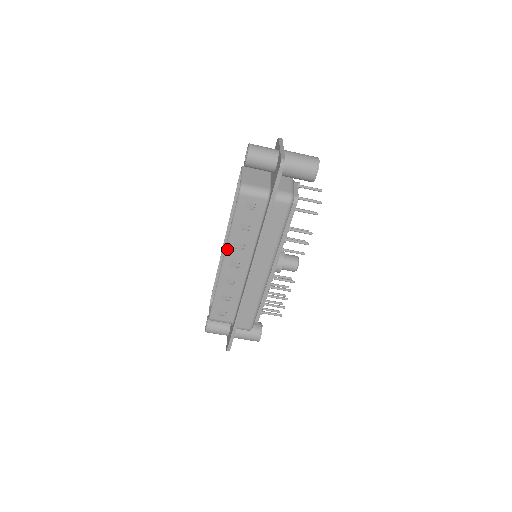
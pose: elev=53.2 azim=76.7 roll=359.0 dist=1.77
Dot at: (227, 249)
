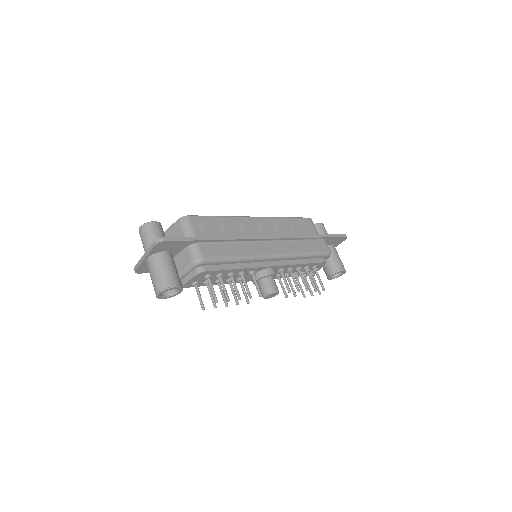
Dot at: (268, 218)
